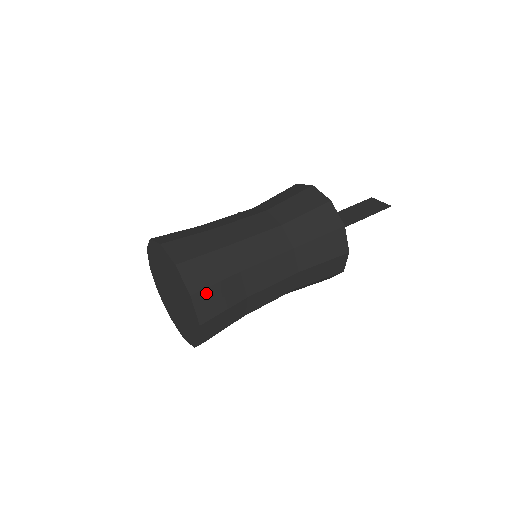
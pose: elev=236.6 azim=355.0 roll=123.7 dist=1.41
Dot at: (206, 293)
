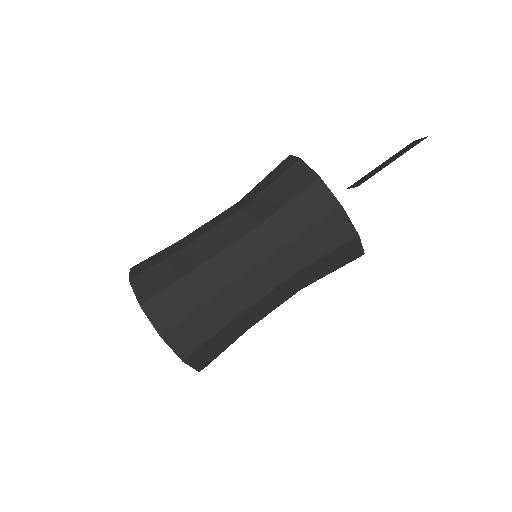
Dot at: (158, 299)
